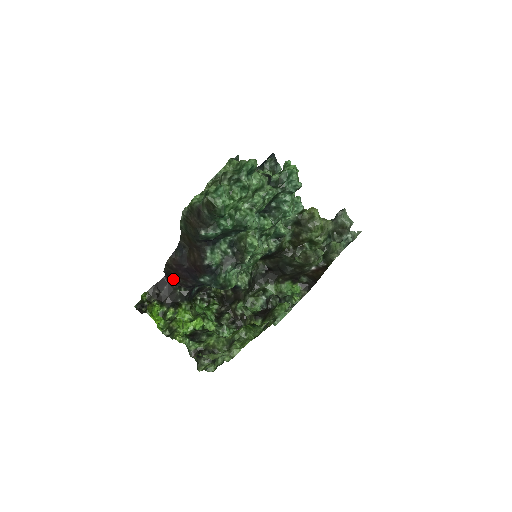
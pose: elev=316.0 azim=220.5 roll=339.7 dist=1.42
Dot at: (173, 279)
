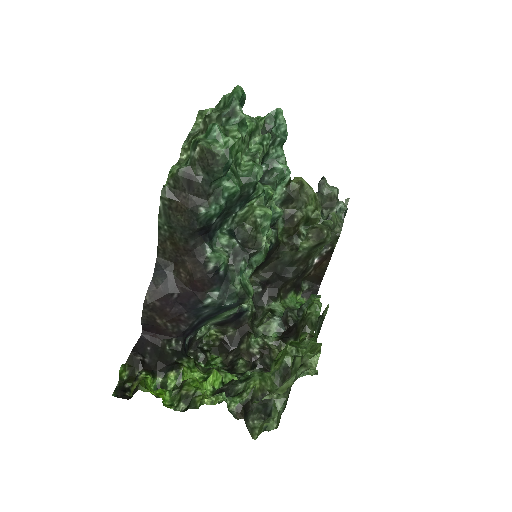
Dot at: (157, 330)
